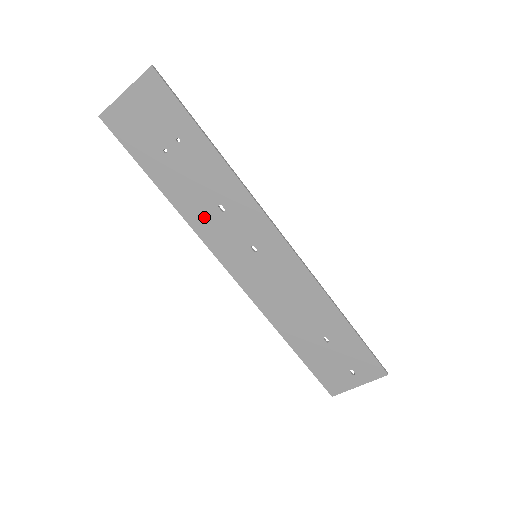
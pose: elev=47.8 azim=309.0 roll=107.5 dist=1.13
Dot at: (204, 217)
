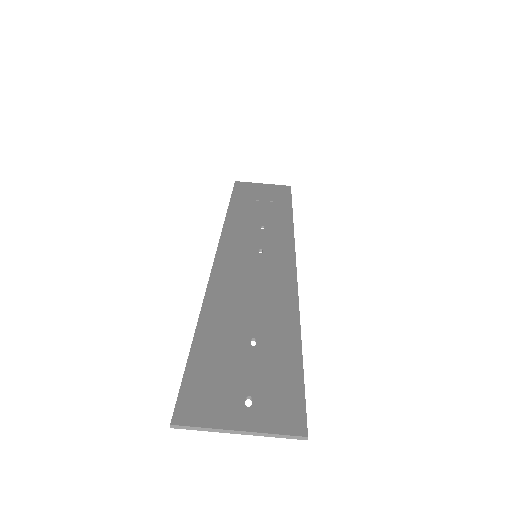
Dot at: (242, 225)
